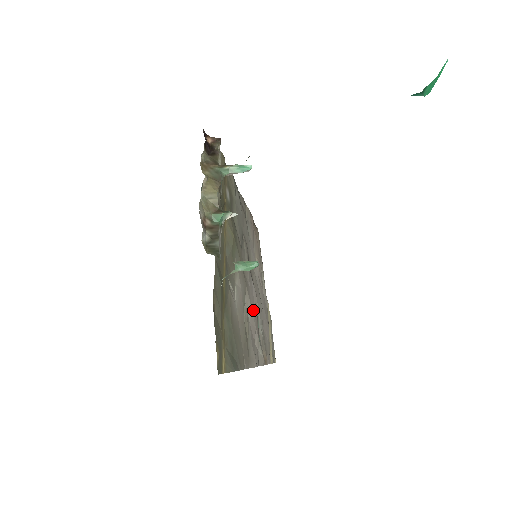
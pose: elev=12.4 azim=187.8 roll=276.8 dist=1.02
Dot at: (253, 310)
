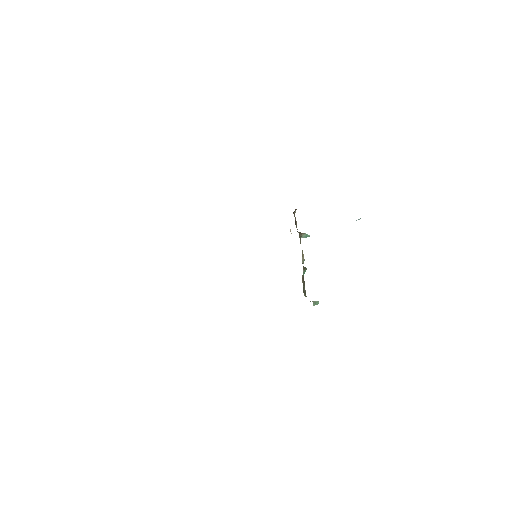
Dot at: occluded
